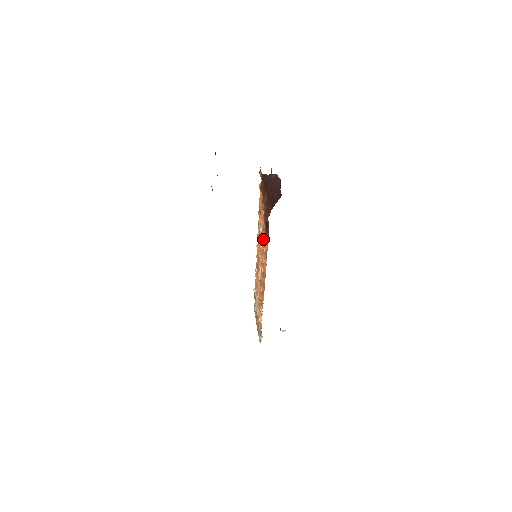
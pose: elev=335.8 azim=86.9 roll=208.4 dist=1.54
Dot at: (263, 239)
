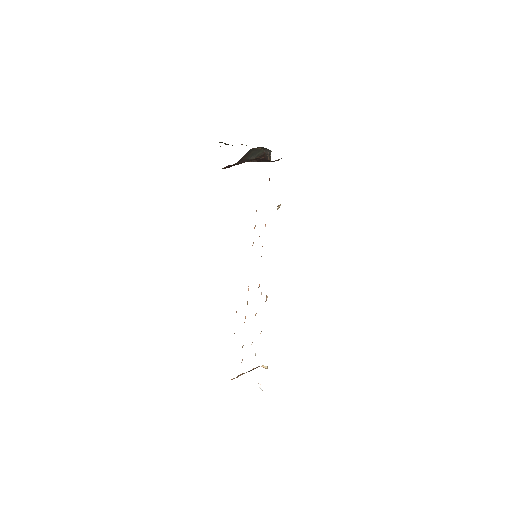
Dot at: occluded
